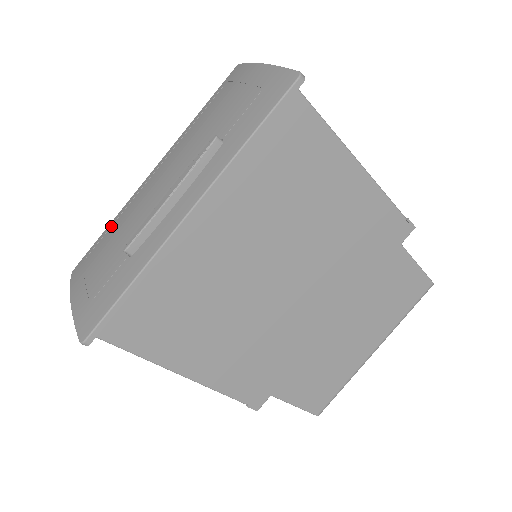
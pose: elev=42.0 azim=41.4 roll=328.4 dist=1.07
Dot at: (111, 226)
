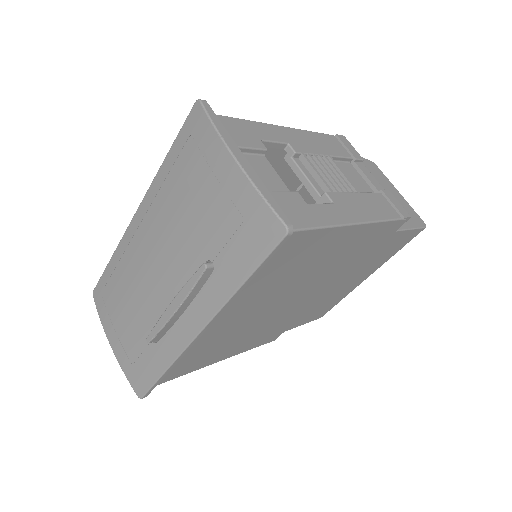
Dot at: (115, 270)
